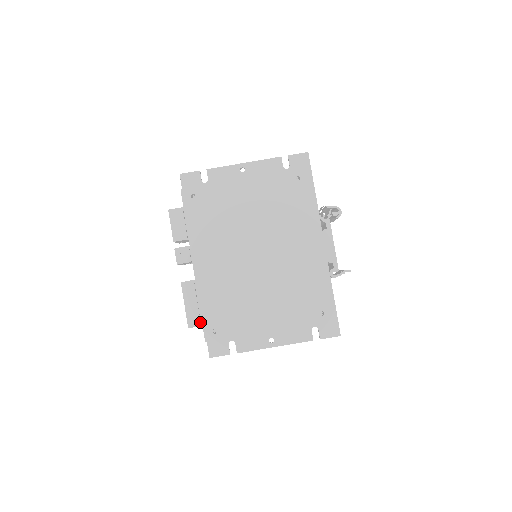
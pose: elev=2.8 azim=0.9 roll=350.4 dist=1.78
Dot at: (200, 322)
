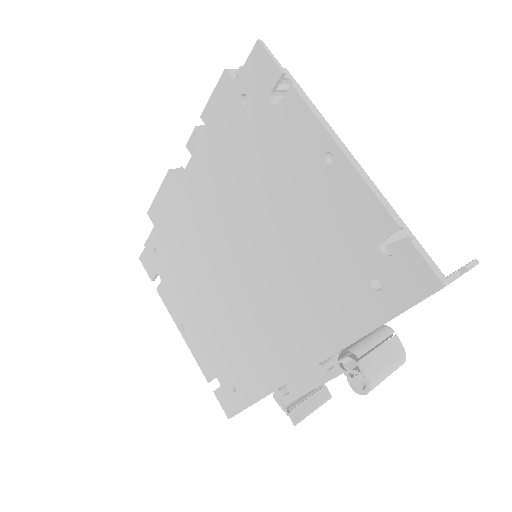
Dot at: occluded
